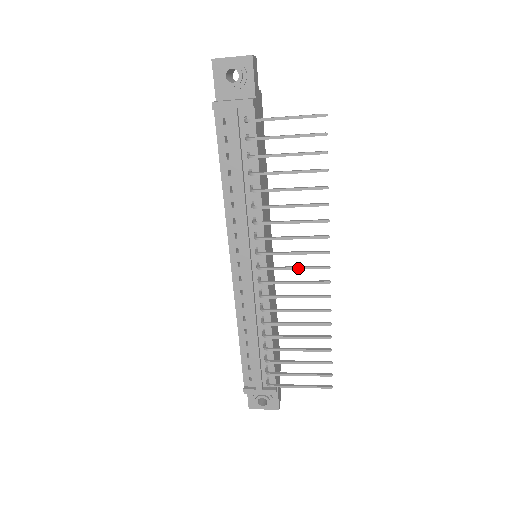
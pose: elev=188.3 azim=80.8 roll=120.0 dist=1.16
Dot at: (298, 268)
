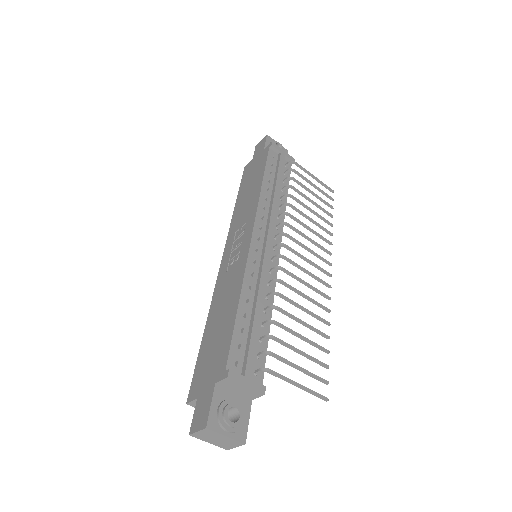
Dot at: (311, 262)
